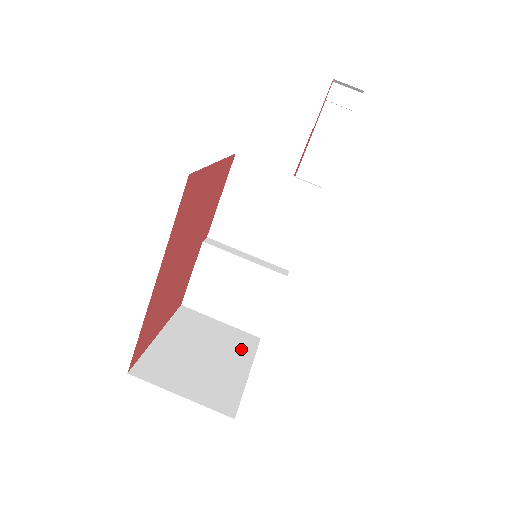
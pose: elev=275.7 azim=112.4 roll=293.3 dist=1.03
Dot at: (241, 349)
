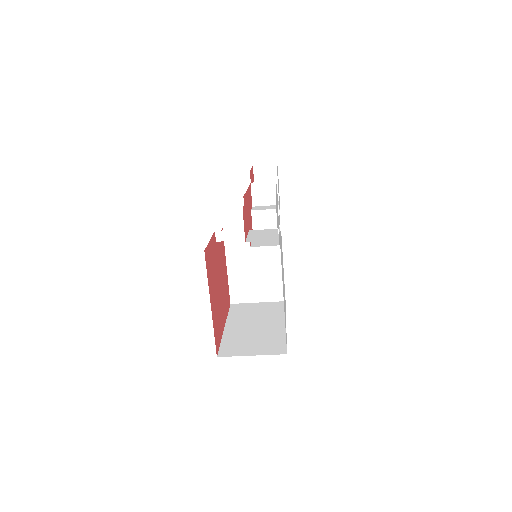
Dot at: (272, 246)
